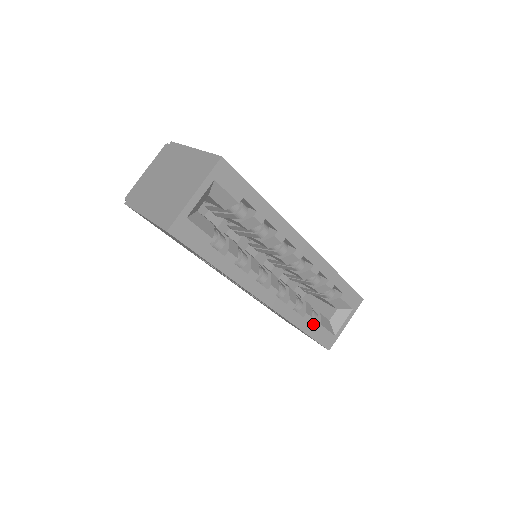
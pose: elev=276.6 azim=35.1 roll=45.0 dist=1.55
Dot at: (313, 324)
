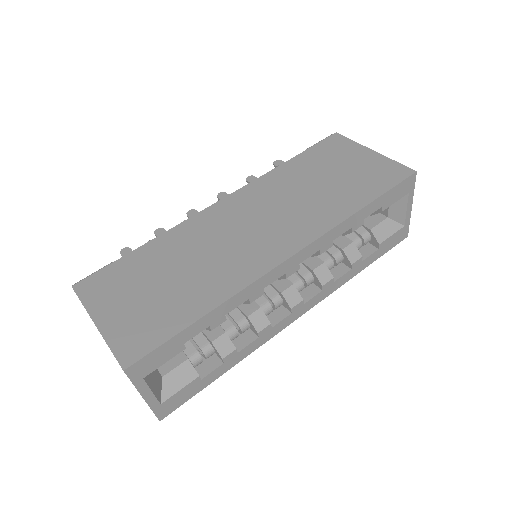
Dot at: (370, 243)
